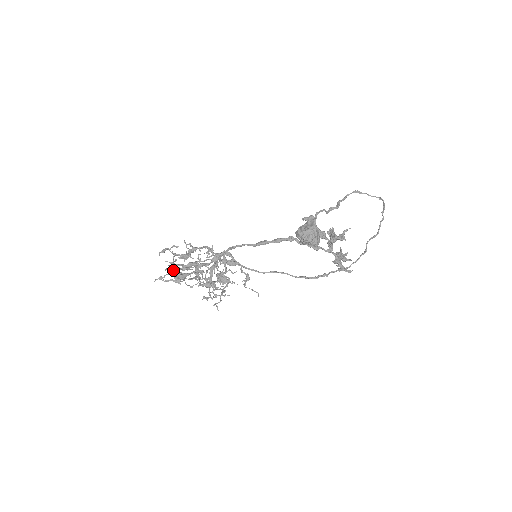
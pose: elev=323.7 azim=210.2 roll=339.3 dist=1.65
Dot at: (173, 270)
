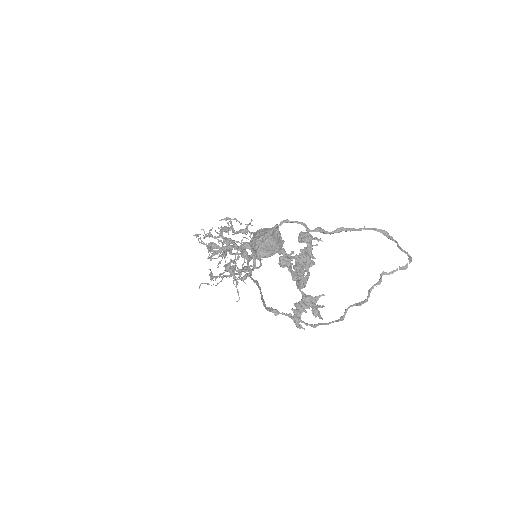
Dot at: occluded
